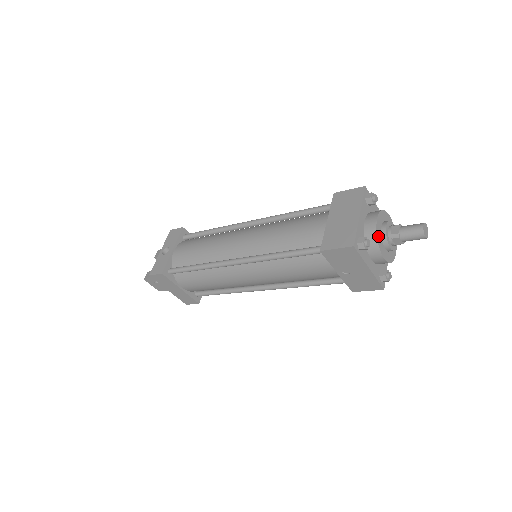
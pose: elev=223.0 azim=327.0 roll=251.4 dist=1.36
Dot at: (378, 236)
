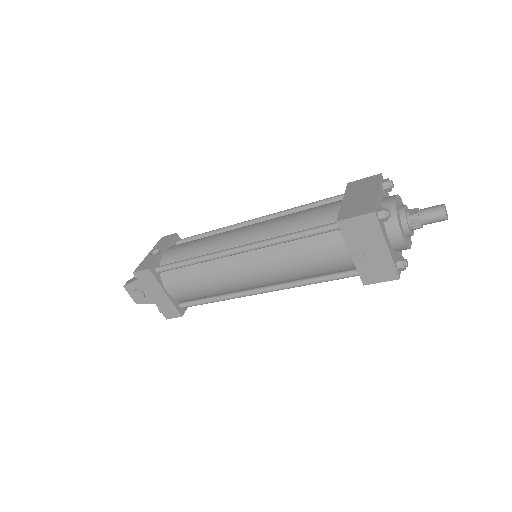
Dot at: (397, 213)
